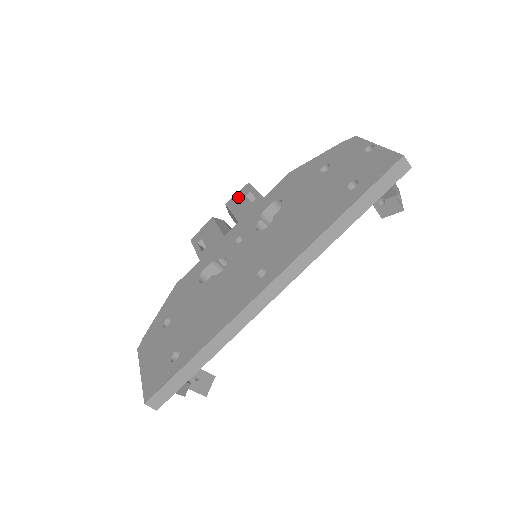
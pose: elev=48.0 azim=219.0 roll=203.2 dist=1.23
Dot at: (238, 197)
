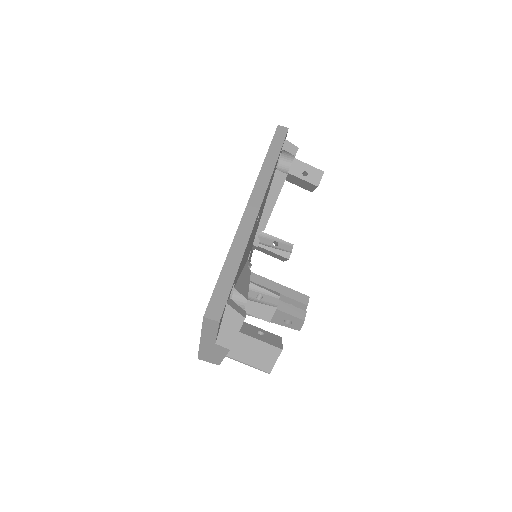
Dot at: occluded
